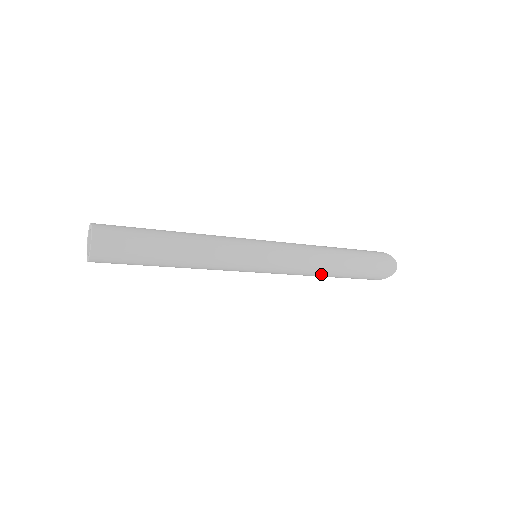
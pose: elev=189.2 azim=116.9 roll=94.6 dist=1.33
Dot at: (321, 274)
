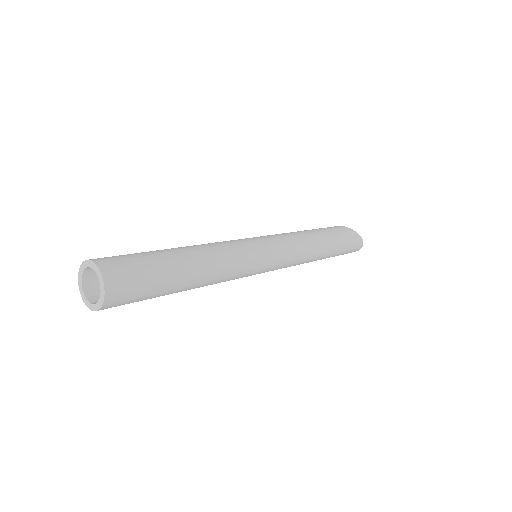
Dot at: occluded
